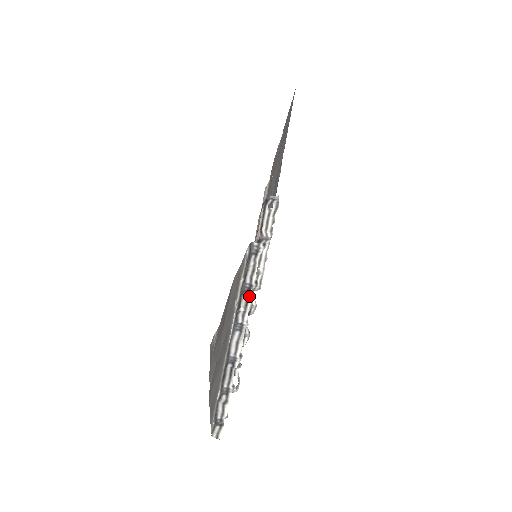
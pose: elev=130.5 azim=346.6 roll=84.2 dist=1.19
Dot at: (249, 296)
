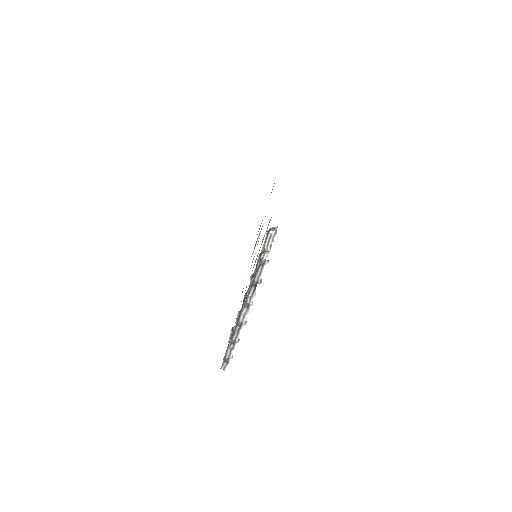
Dot at: (255, 288)
